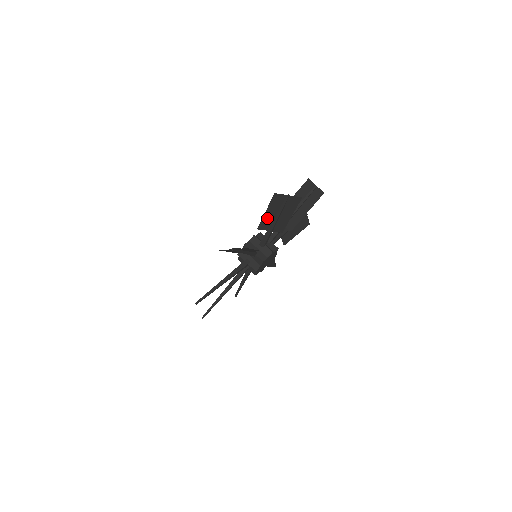
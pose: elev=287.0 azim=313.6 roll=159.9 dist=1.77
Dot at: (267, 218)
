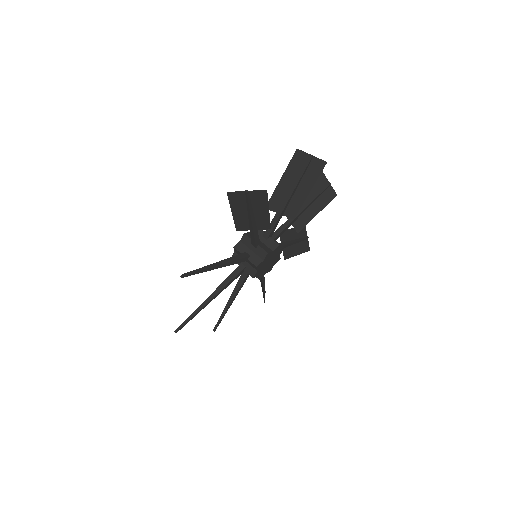
Dot at: (239, 218)
